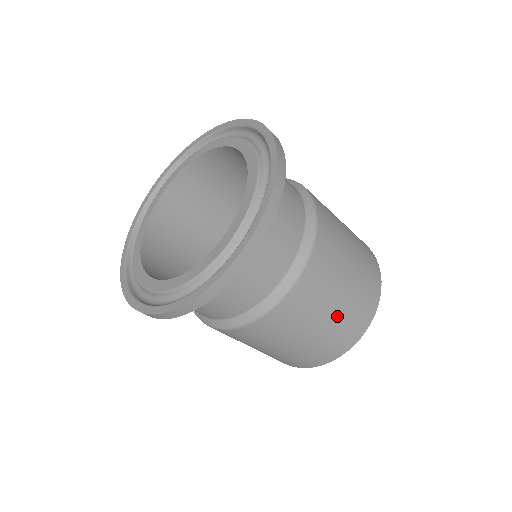
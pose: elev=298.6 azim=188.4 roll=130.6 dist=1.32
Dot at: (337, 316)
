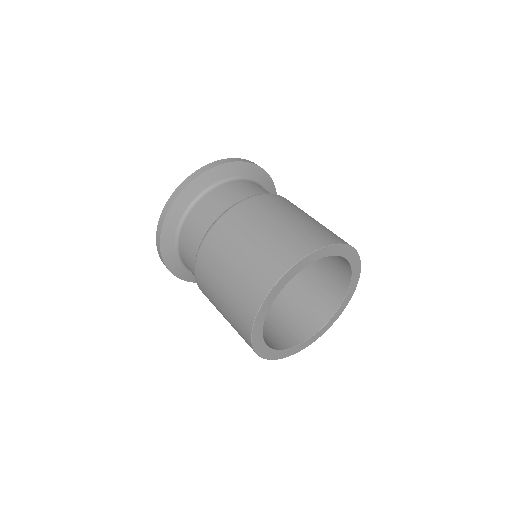
Dot at: (248, 256)
